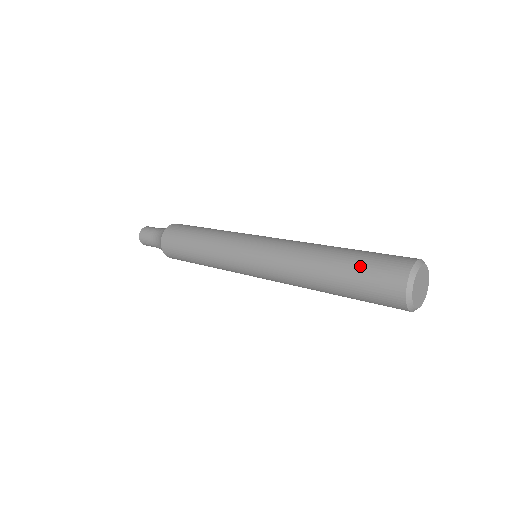
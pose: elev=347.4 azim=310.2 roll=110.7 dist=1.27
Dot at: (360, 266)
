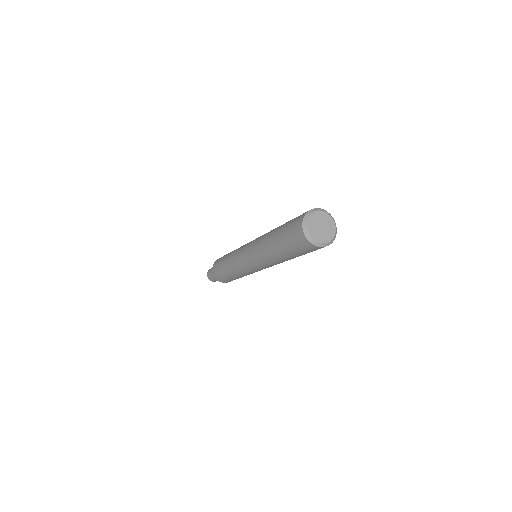
Dot at: (284, 230)
